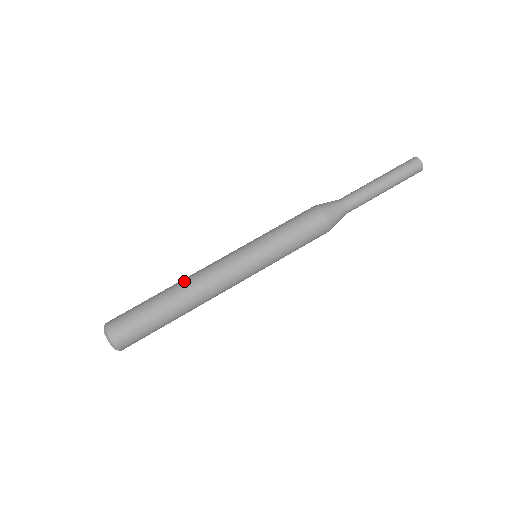
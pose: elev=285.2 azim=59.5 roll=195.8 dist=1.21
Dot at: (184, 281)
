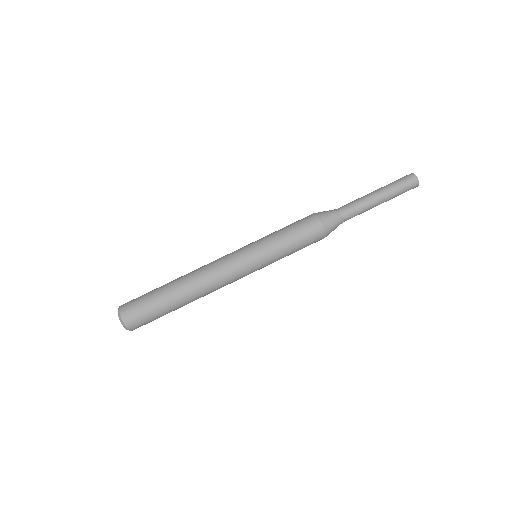
Dot at: (189, 273)
